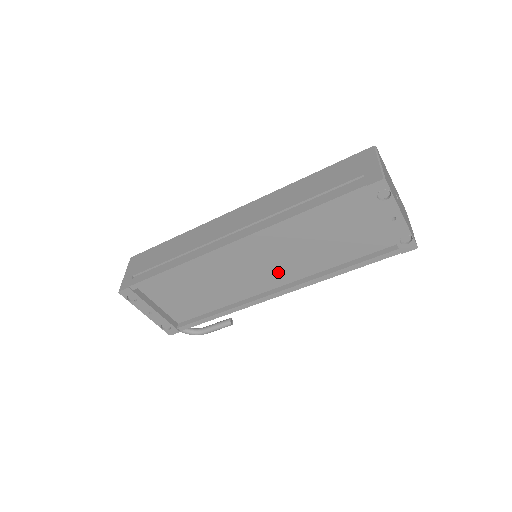
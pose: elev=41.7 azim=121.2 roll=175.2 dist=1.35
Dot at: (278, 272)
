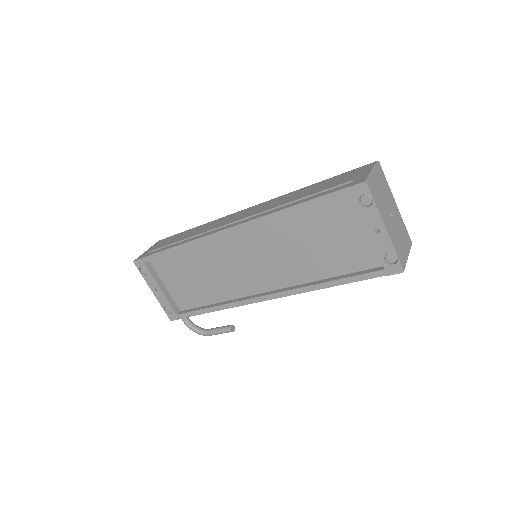
Dot at: (269, 273)
